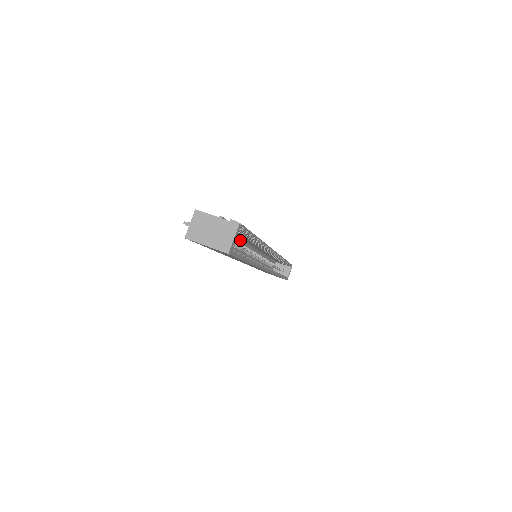
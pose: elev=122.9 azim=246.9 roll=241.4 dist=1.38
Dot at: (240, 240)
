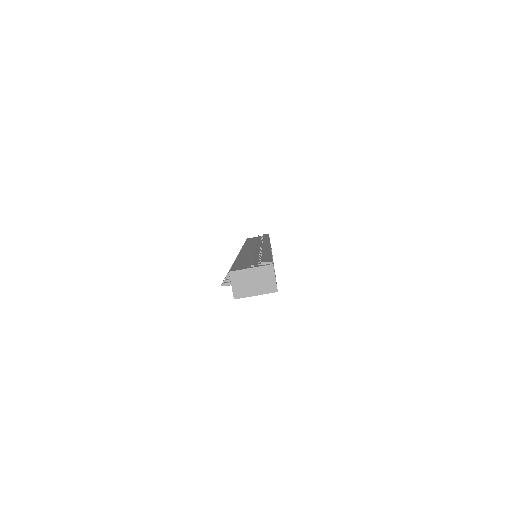
Dot at: occluded
